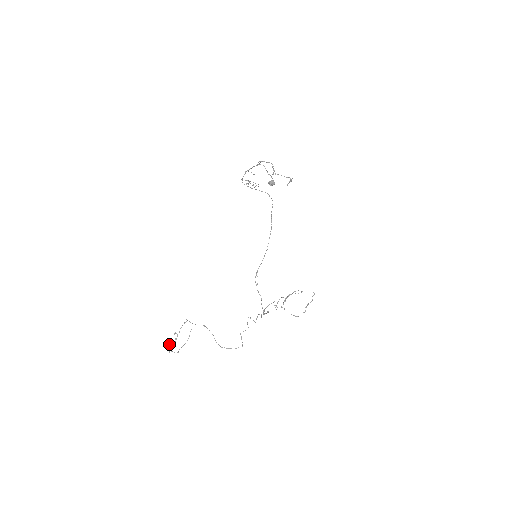
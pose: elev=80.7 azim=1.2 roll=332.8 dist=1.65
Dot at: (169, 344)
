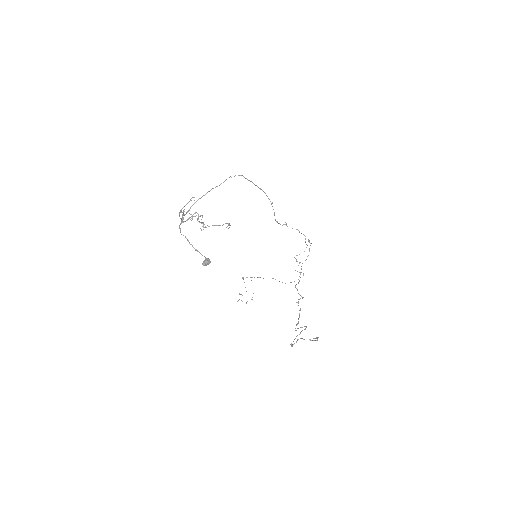
Dot at: (241, 300)
